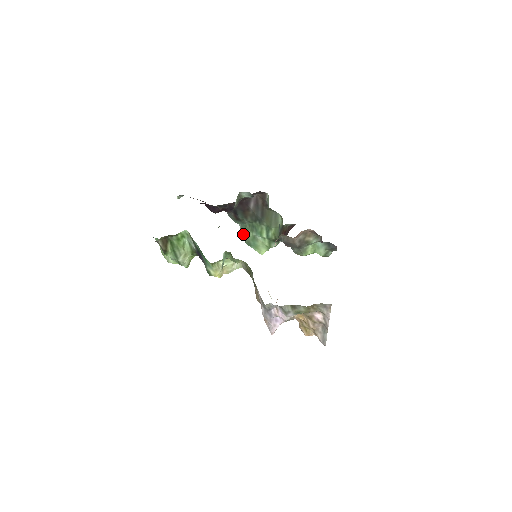
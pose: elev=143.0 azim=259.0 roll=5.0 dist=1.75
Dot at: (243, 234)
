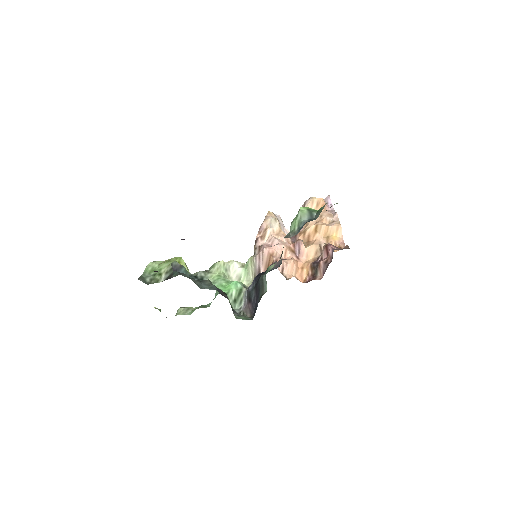
Dot at: occluded
